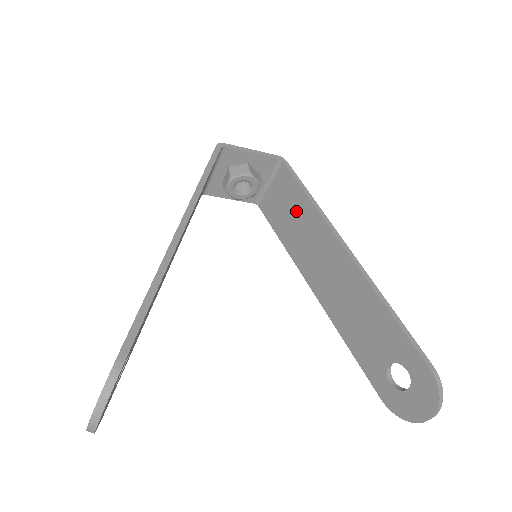
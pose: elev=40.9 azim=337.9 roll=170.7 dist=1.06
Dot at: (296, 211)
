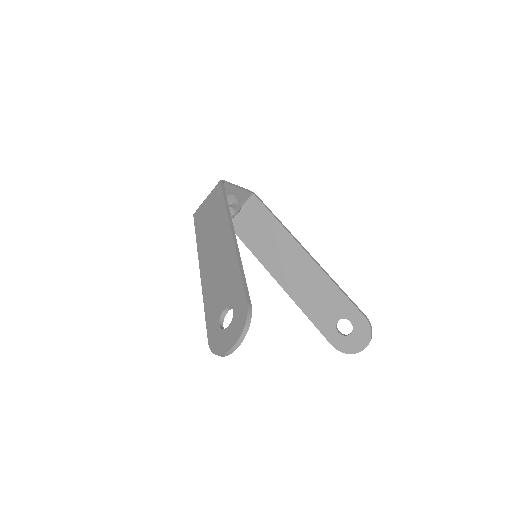
Dot at: (265, 228)
